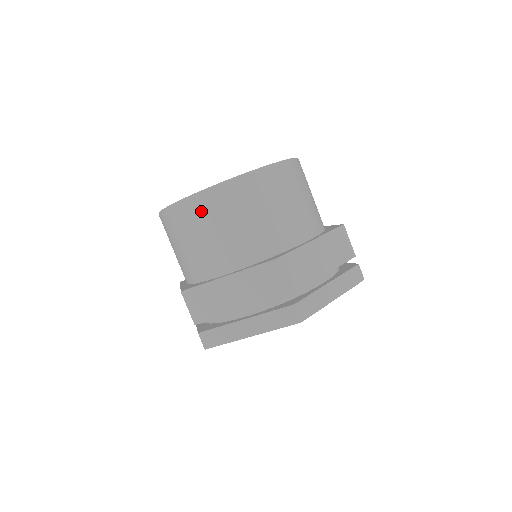
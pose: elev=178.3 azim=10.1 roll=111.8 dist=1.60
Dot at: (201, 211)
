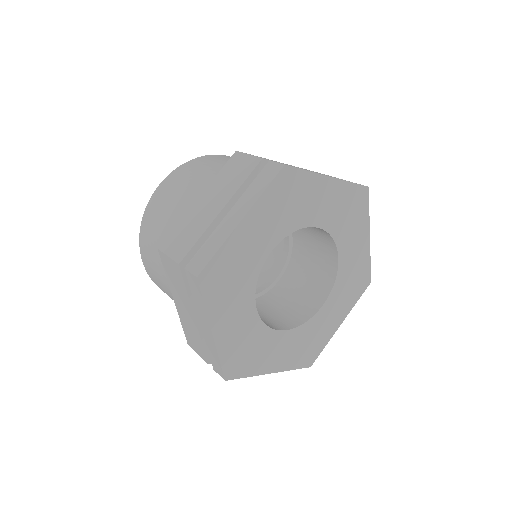
Dot at: (151, 272)
